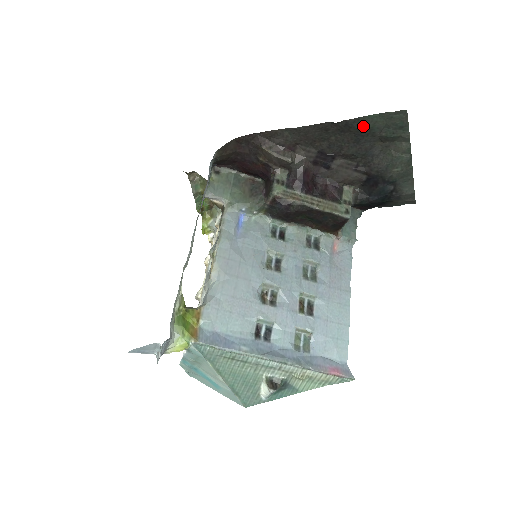
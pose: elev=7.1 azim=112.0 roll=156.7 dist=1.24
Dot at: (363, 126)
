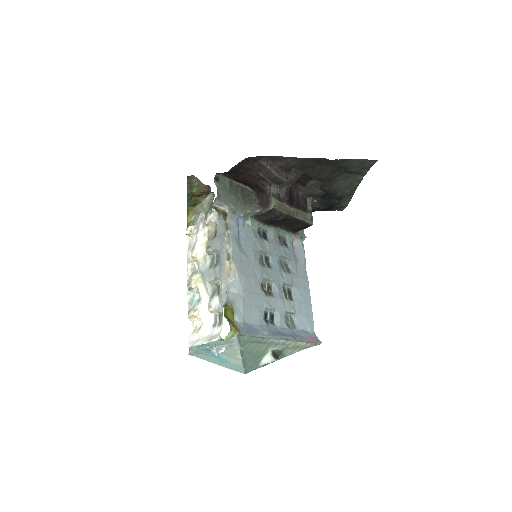
Dot at: (345, 164)
